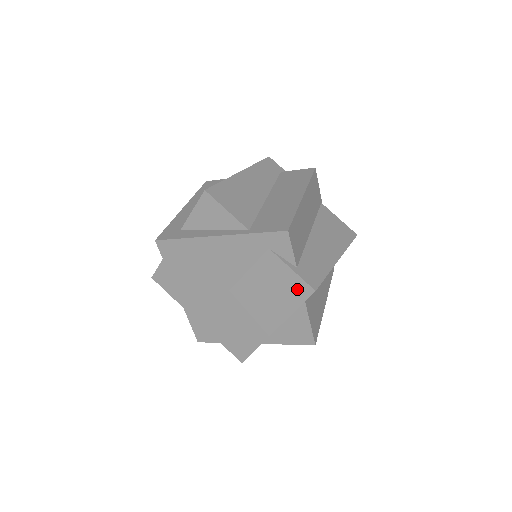
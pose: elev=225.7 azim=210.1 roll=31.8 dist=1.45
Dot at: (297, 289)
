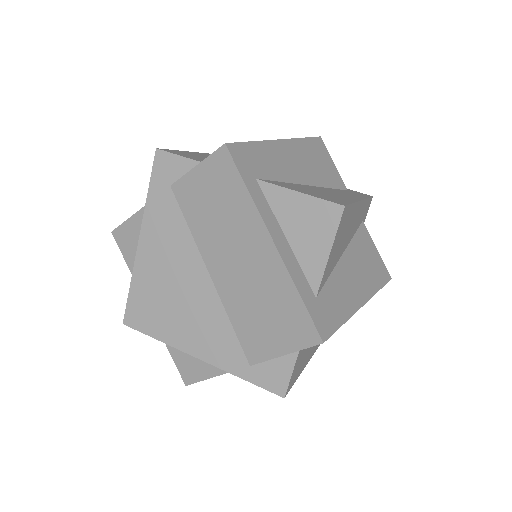
Dot at: (220, 171)
